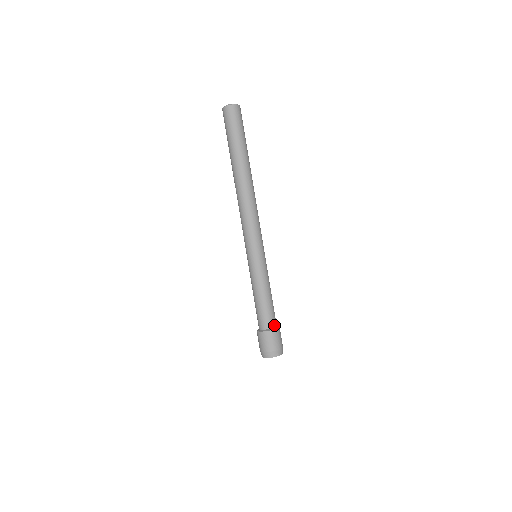
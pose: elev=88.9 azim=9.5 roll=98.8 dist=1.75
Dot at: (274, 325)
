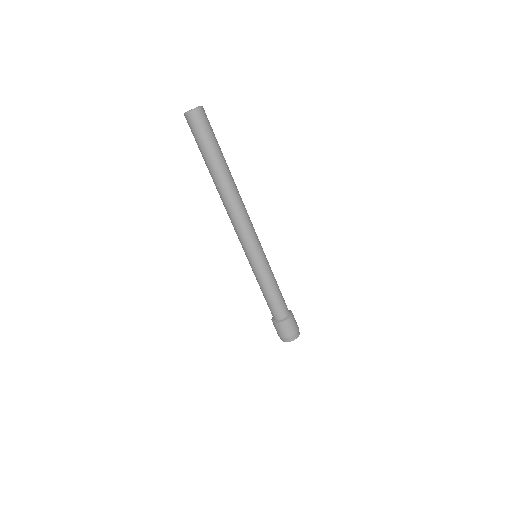
Dot at: (288, 312)
